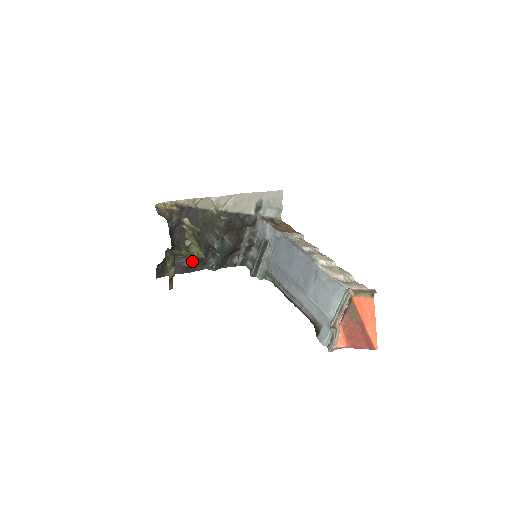
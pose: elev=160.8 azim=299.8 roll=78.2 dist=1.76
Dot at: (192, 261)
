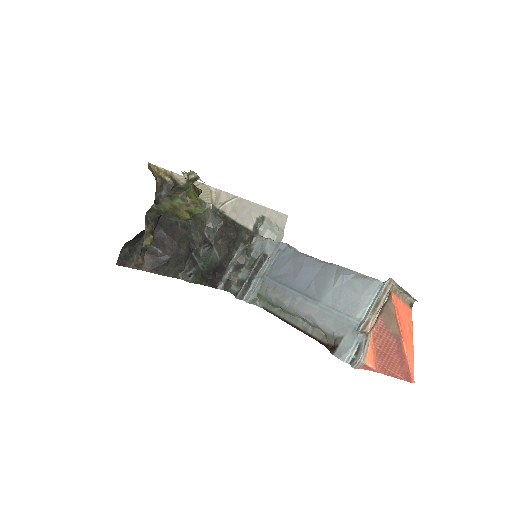
Dot at: (168, 257)
